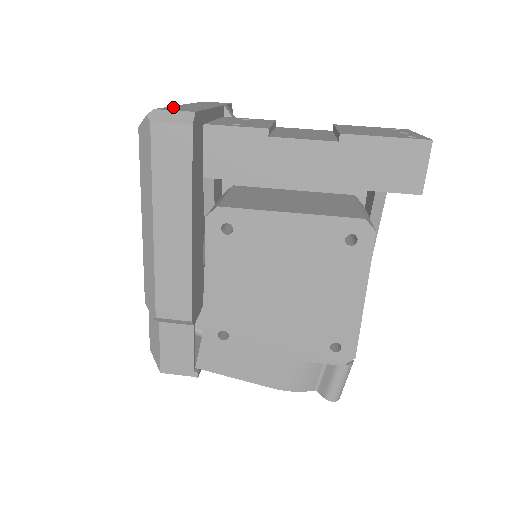
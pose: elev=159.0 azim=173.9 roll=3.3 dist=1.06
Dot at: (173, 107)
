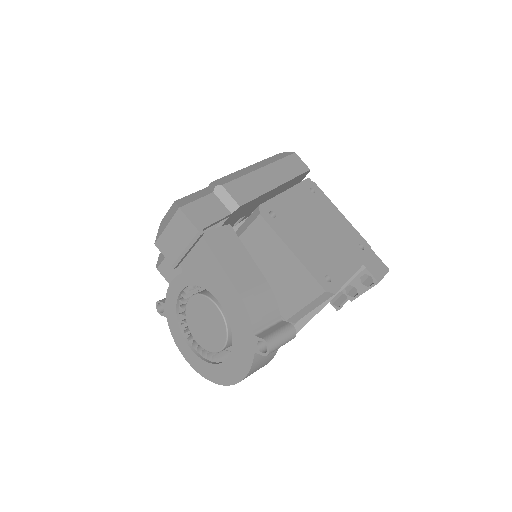
Dot at: occluded
